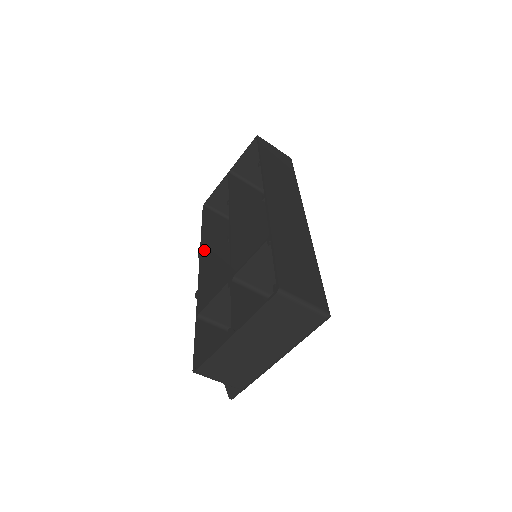
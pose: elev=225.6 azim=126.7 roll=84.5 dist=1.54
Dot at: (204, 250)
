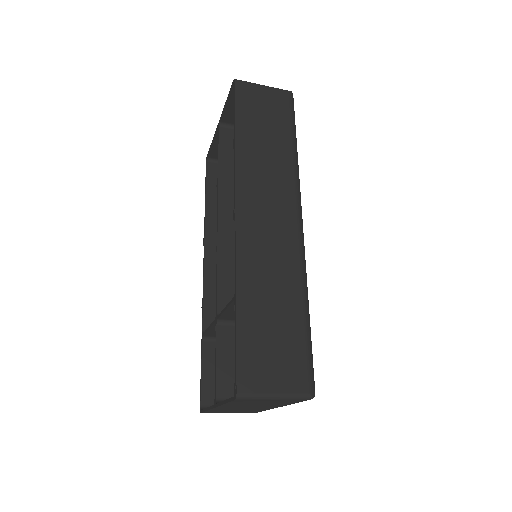
Dot at: (208, 235)
